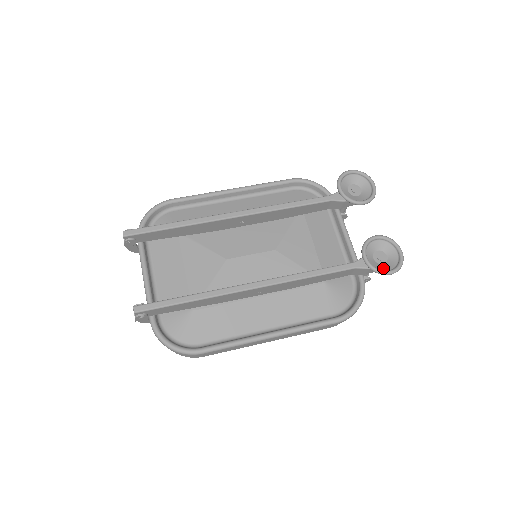
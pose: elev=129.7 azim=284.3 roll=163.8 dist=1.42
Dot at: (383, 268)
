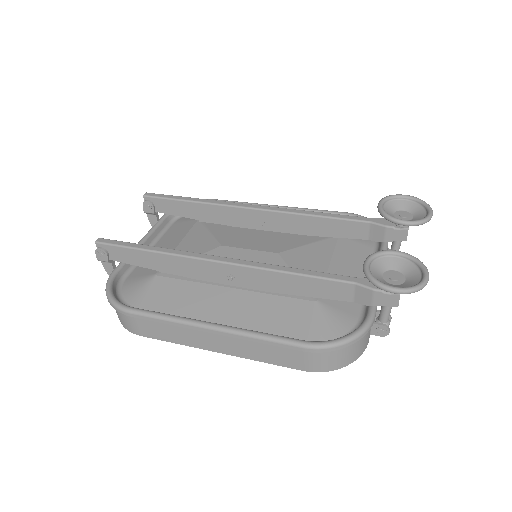
Dot at: occluded
